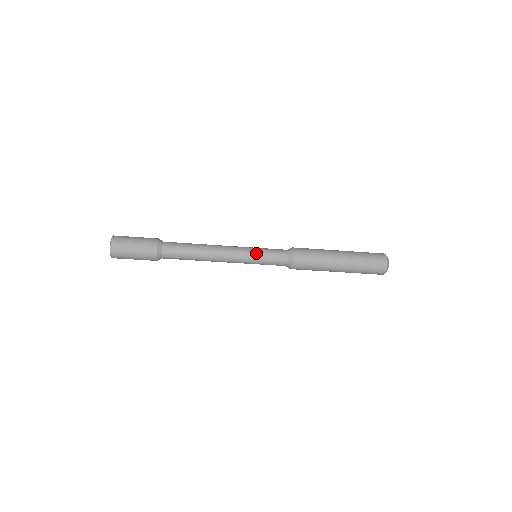
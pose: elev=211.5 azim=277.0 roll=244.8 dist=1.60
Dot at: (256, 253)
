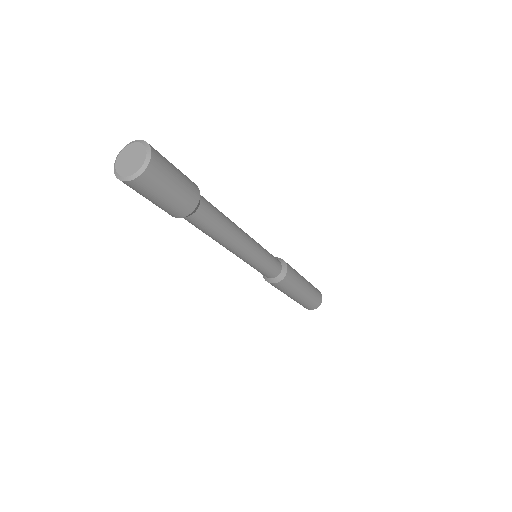
Dot at: (265, 249)
